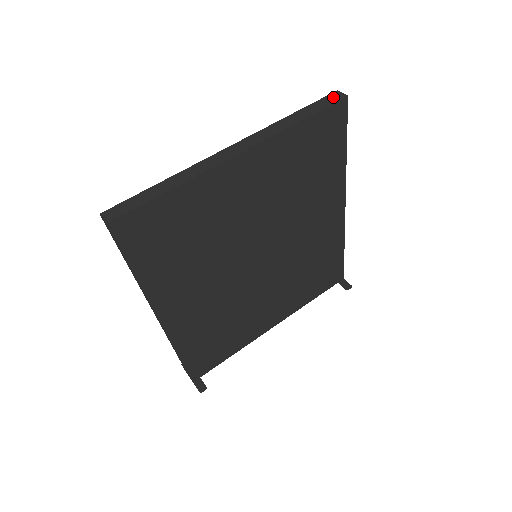
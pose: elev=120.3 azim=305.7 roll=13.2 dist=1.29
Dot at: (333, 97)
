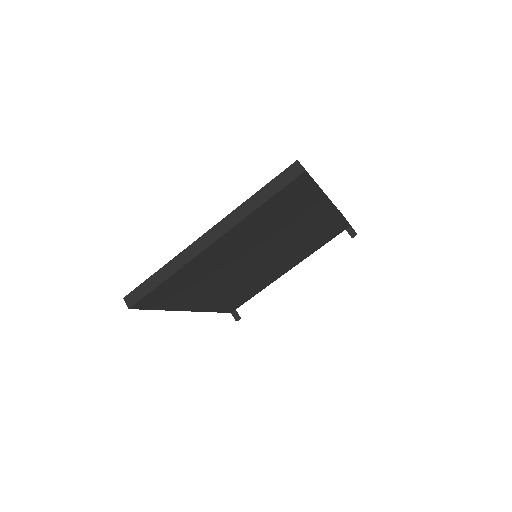
Dot at: (292, 171)
